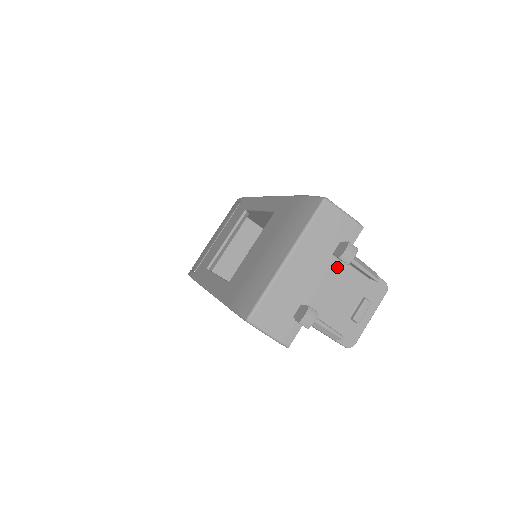
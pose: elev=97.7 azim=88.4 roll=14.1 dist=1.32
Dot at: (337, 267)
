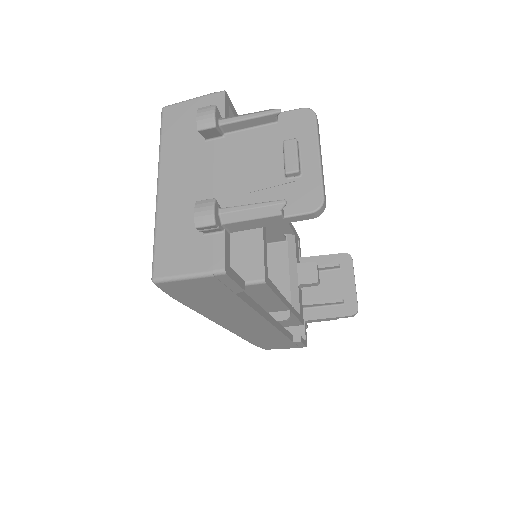
Dot at: (222, 146)
